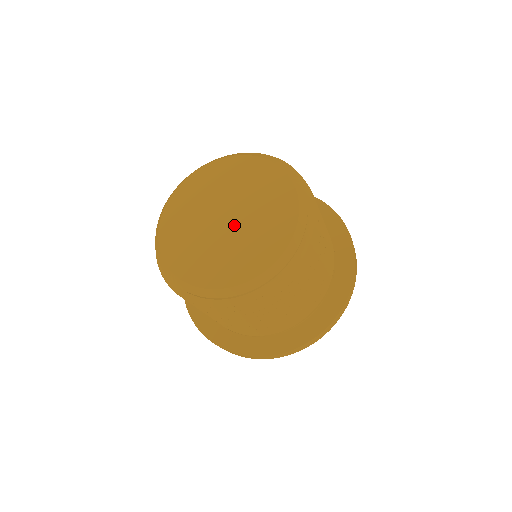
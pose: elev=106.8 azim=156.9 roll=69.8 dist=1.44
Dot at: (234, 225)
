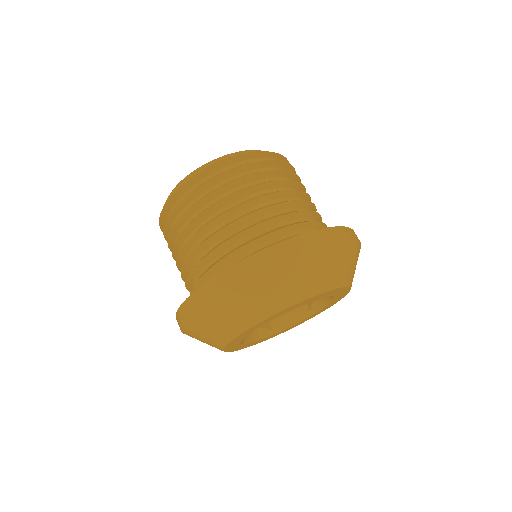
Dot at: occluded
